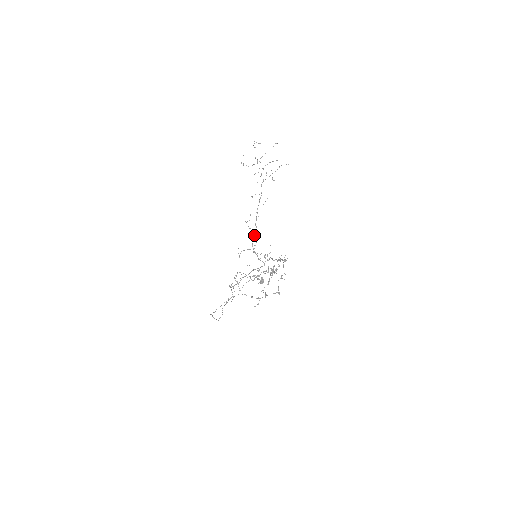
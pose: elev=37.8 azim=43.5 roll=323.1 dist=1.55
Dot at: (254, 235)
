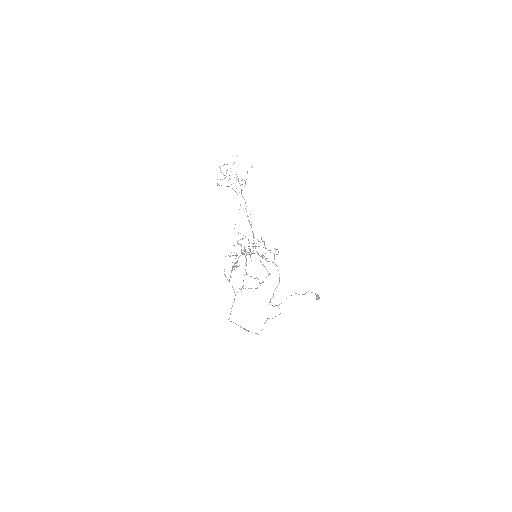
Dot at: (245, 237)
